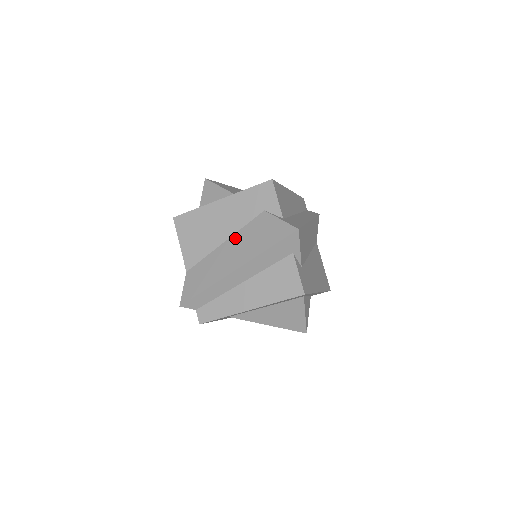
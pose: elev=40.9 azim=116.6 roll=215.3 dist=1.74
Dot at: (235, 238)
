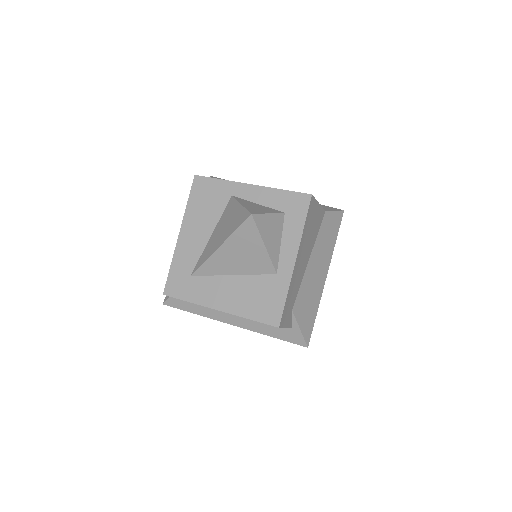
Dot at: occluded
